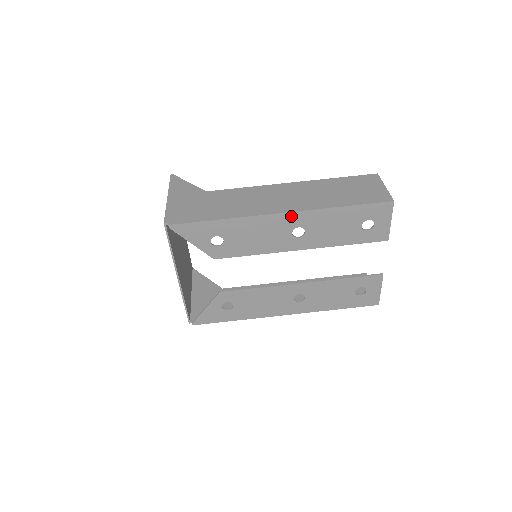
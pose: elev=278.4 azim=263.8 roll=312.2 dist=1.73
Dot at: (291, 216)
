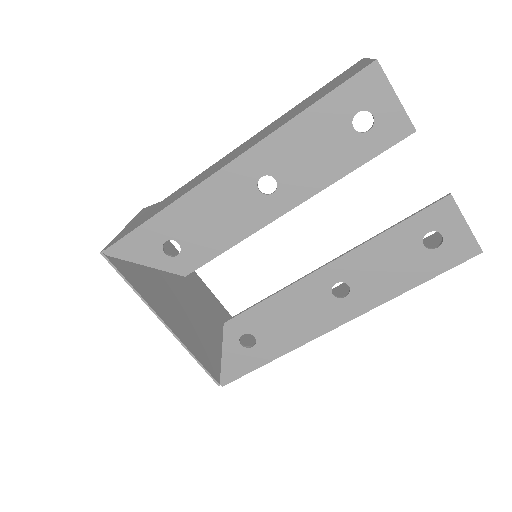
Dot at: (240, 165)
